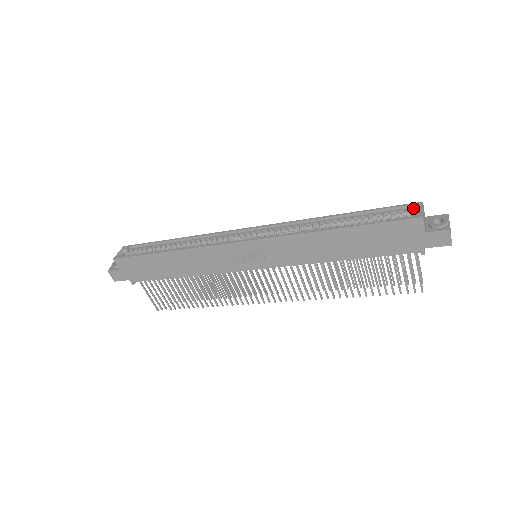
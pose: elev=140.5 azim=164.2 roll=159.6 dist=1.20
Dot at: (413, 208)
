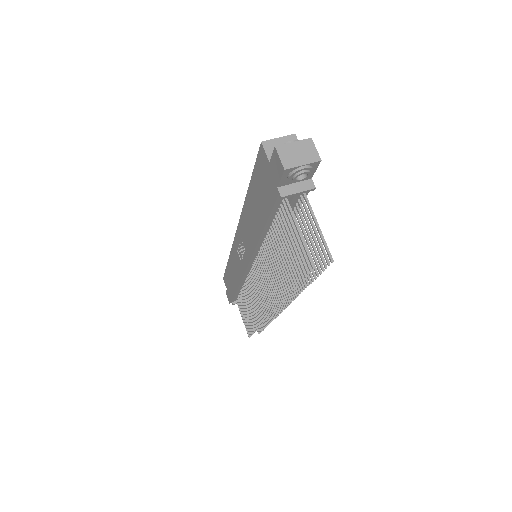
Dot at: occluded
